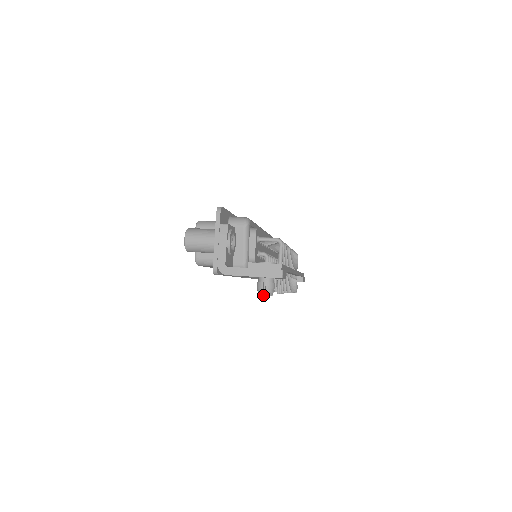
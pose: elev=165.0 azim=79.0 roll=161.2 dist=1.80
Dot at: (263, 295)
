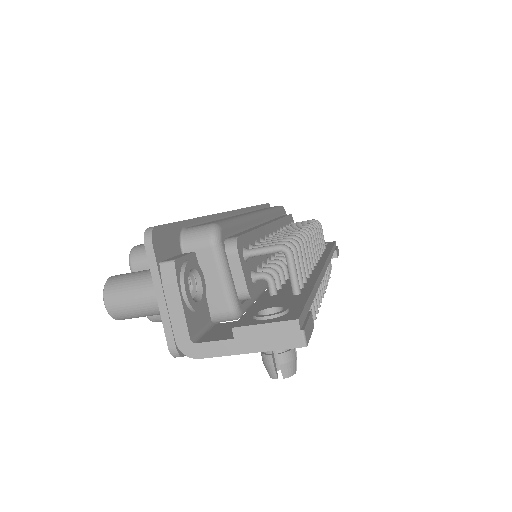
Dot at: (278, 369)
